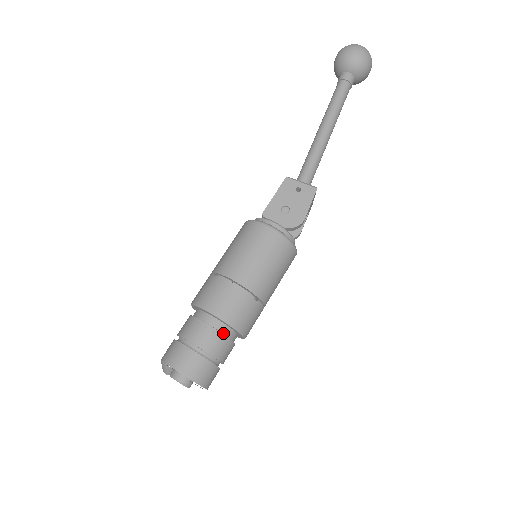
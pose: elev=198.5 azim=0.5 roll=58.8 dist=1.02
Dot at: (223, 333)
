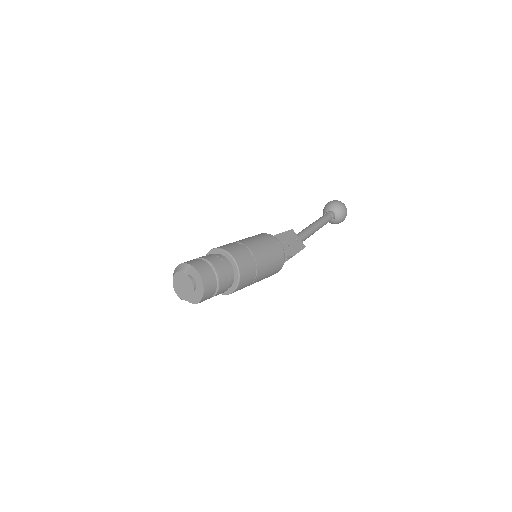
Dot at: (230, 275)
